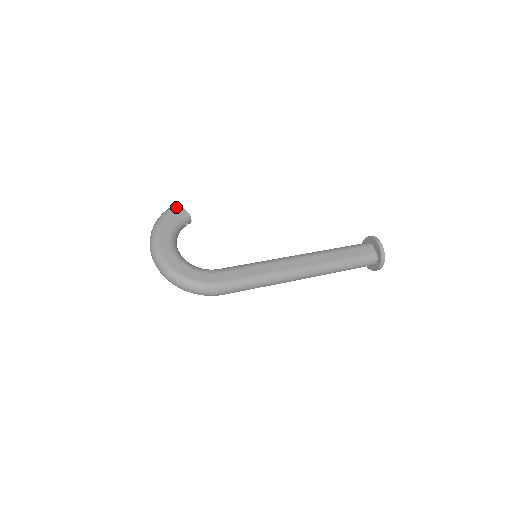
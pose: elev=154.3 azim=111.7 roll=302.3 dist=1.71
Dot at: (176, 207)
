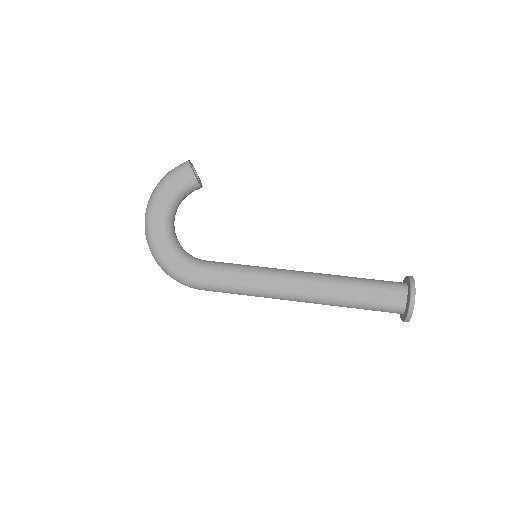
Dot at: (185, 169)
